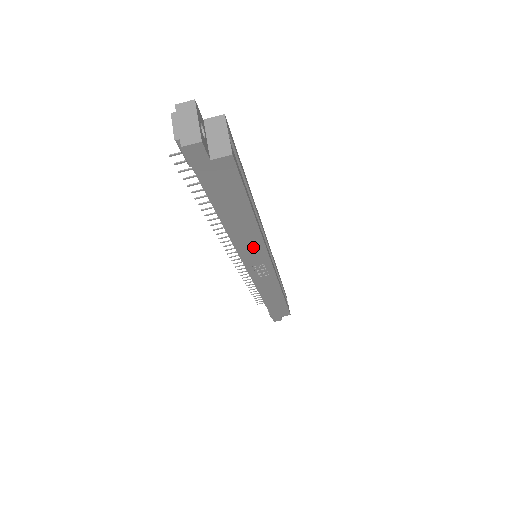
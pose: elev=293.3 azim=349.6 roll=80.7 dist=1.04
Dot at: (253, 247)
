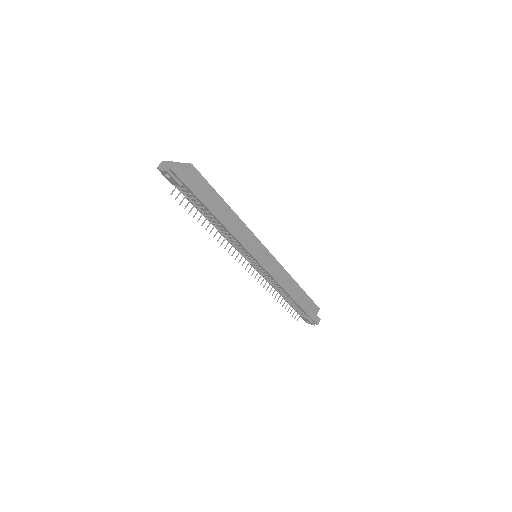
Dot at: (245, 234)
